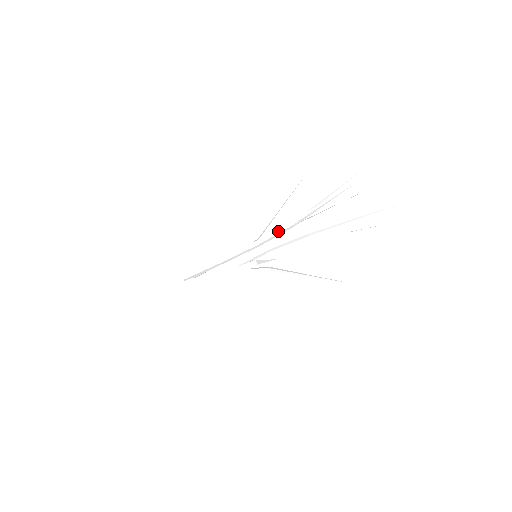
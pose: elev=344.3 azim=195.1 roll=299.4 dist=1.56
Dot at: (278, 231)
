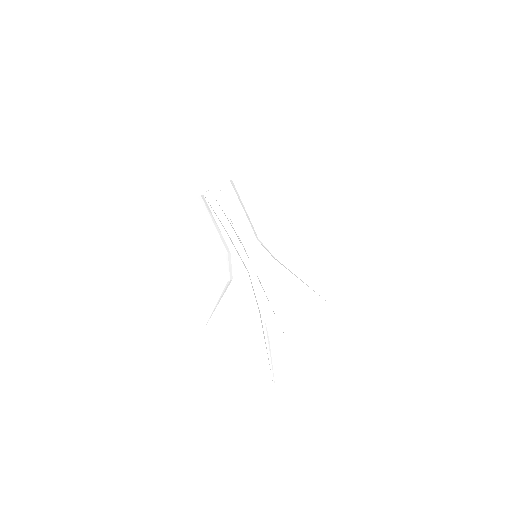
Dot at: (260, 297)
